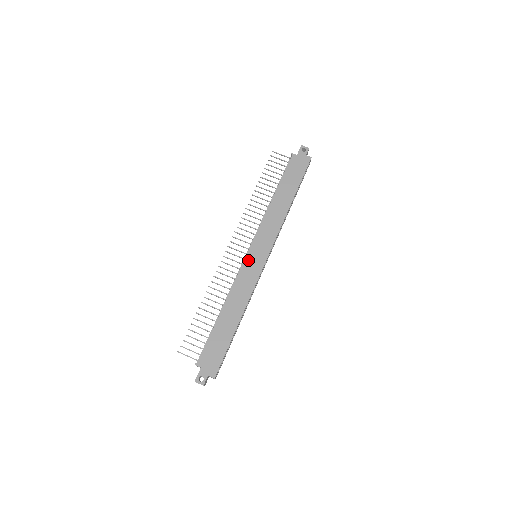
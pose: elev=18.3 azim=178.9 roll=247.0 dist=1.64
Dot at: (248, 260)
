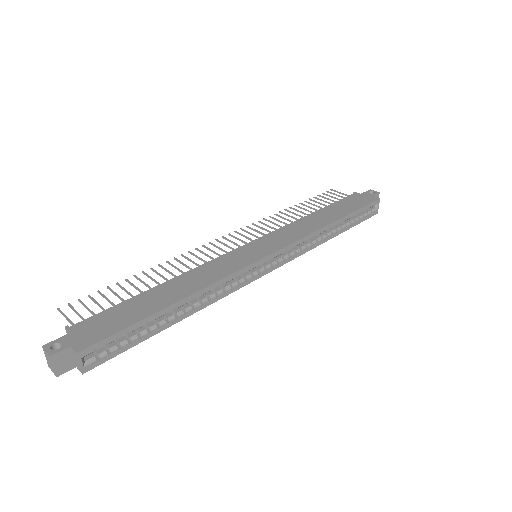
Dot at: (241, 250)
